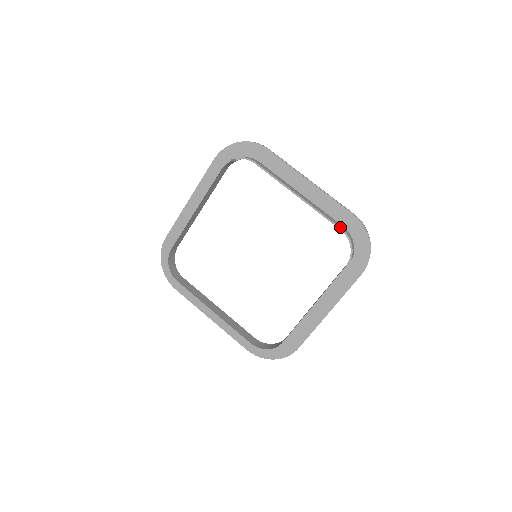
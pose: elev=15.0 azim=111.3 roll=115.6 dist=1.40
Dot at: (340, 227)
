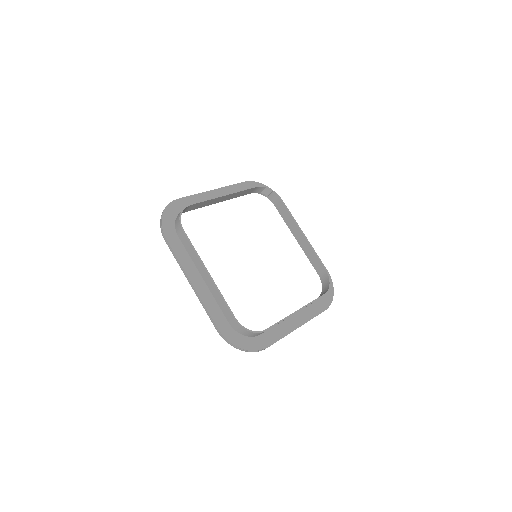
Dot at: occluded
